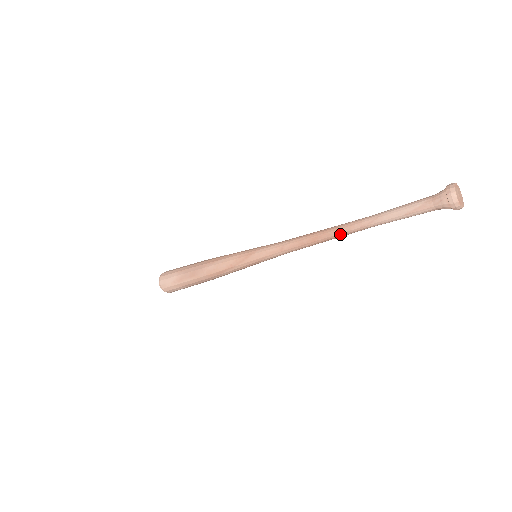
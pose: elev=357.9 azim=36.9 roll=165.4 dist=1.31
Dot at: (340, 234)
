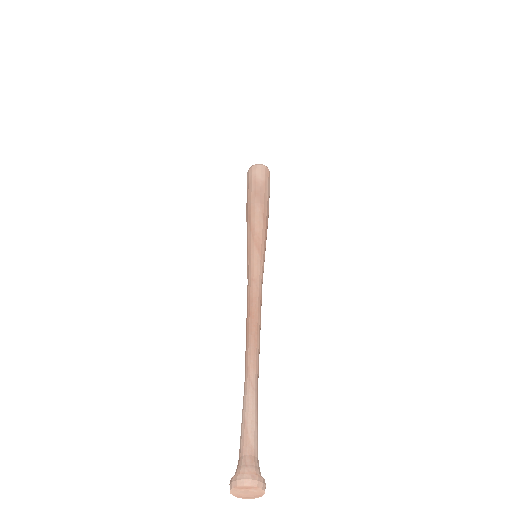
Dot at: occluded
